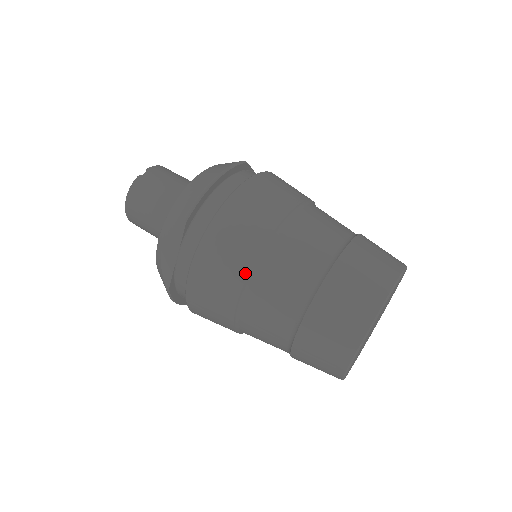
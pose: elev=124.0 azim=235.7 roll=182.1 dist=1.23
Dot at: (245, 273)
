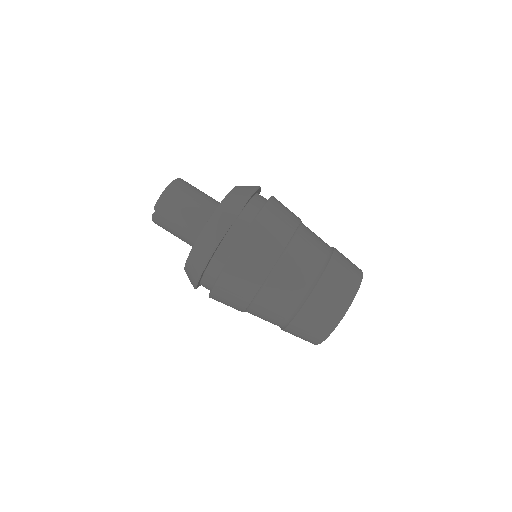
Dot at: occluded
